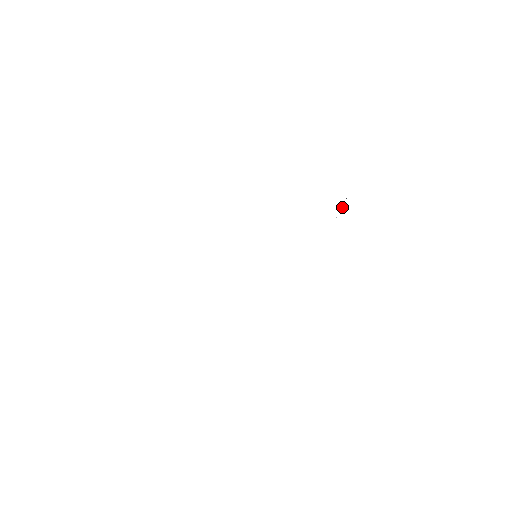
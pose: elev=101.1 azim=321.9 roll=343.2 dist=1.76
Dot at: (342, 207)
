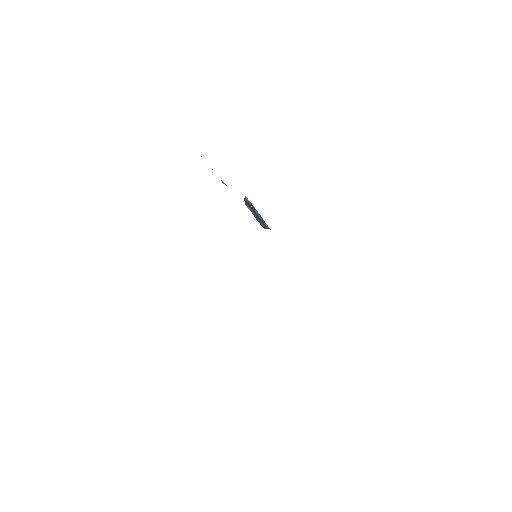
Dot at: occluded
